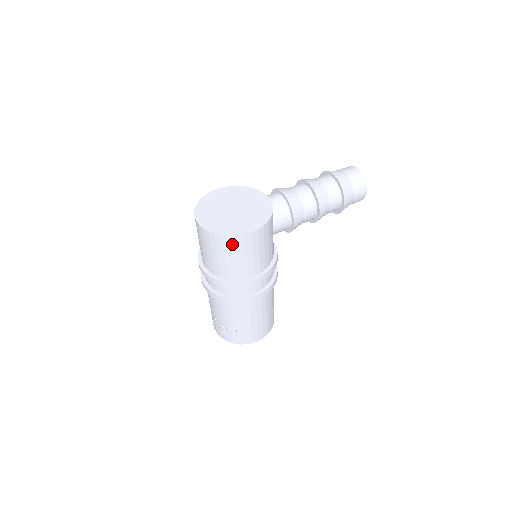
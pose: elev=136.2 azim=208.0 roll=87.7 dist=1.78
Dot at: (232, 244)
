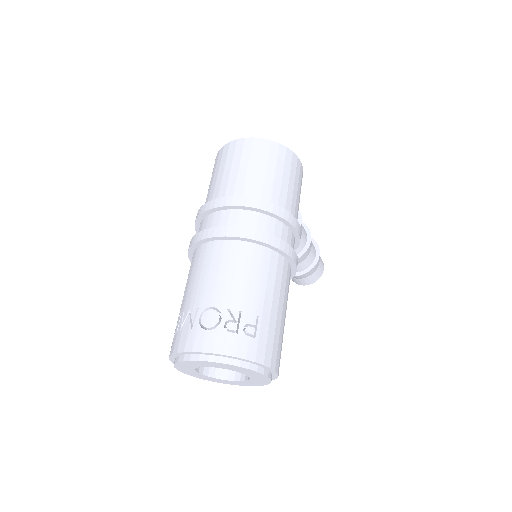
Dot at: (286, 159)
